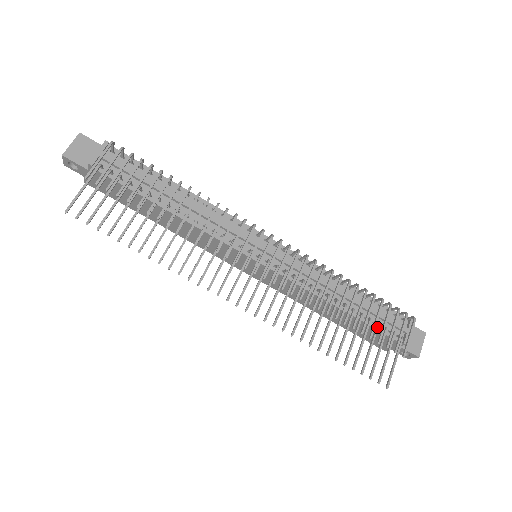
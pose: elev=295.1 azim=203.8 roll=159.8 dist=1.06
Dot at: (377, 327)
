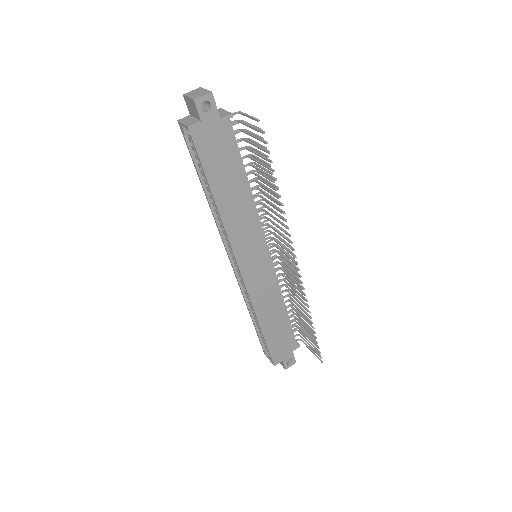
Dot at: occluded
